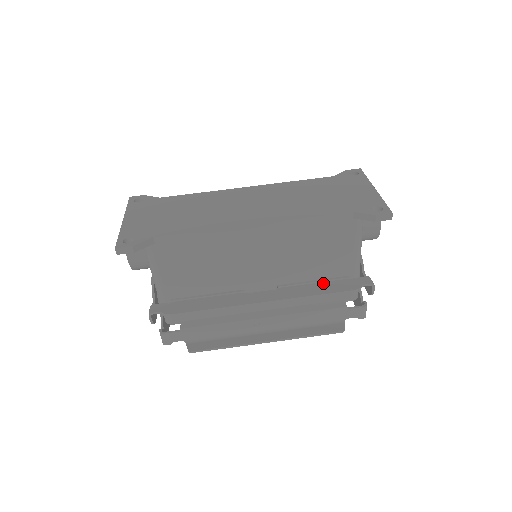
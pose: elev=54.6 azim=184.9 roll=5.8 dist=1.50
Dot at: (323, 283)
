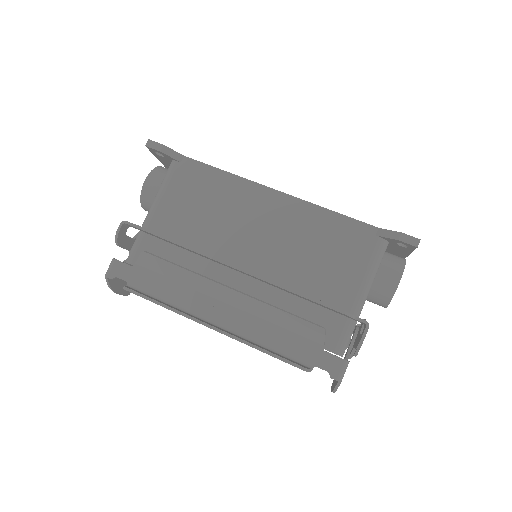
Dot at: occluded
